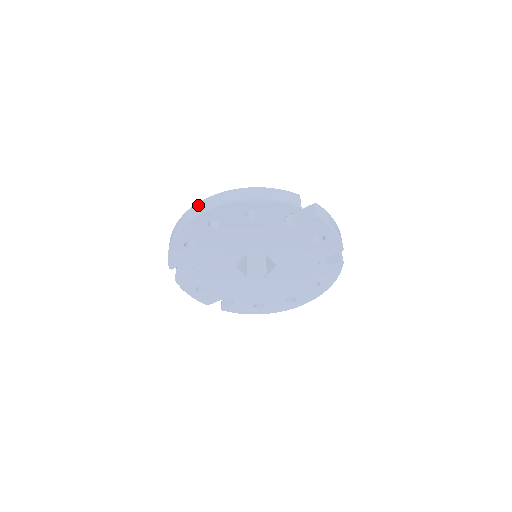
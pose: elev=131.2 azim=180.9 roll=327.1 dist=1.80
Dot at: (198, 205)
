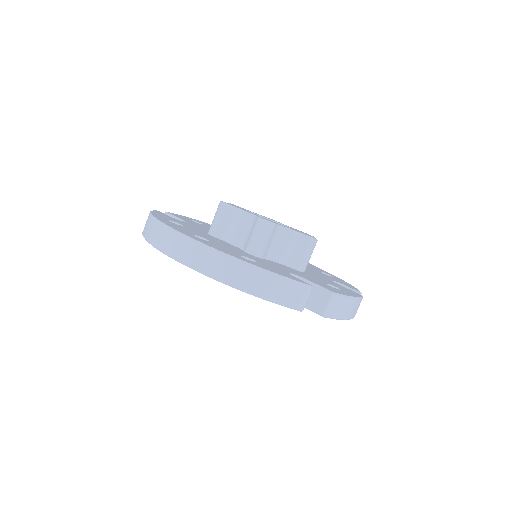
Dot at: (174, 238)
